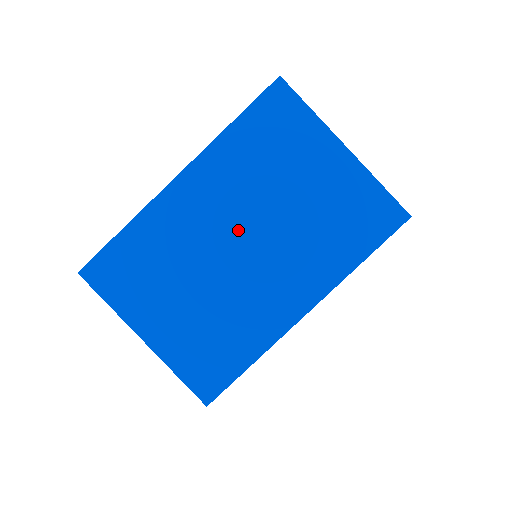
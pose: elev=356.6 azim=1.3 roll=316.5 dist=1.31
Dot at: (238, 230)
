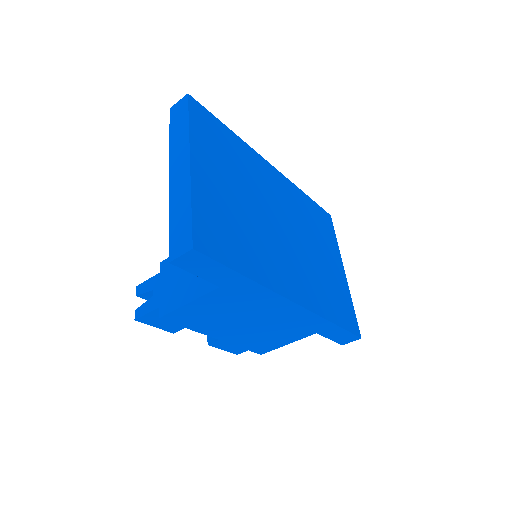
Dot at: (285, 220)
